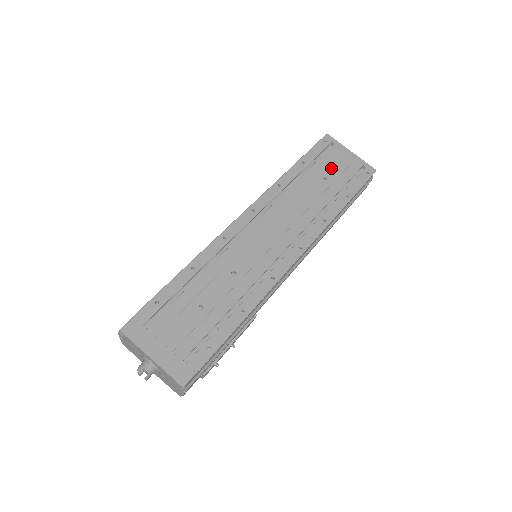
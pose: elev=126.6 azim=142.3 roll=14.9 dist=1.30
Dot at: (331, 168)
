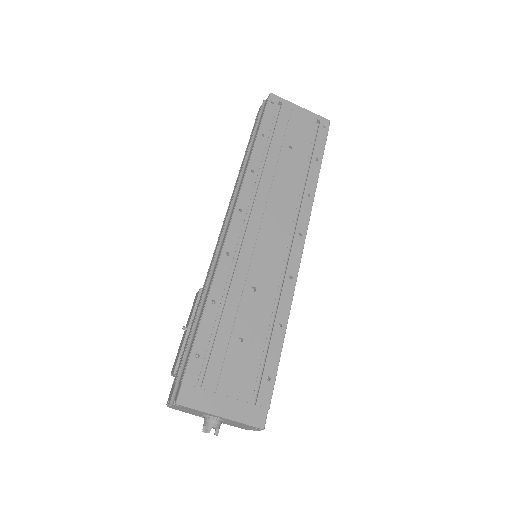
Dot at: (290, 133)
